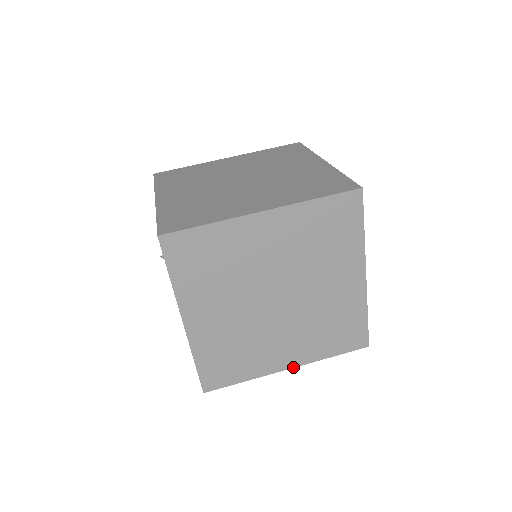
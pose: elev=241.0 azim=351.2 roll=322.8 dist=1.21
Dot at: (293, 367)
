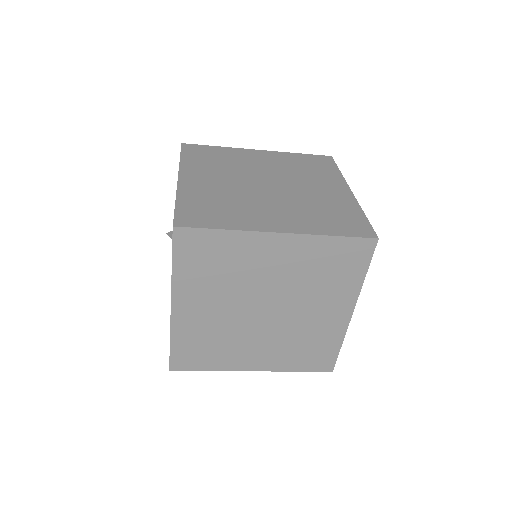
Dot at: (258, 370)
